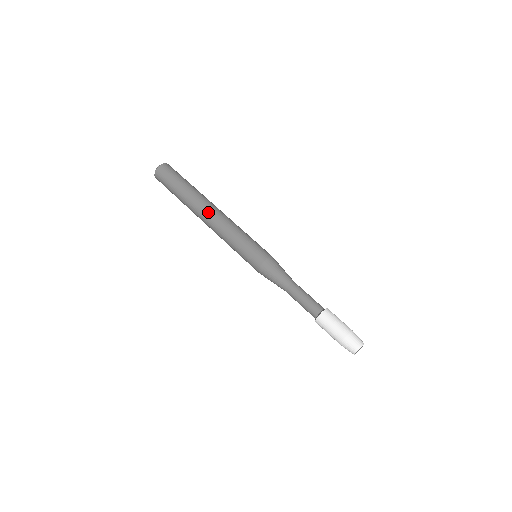
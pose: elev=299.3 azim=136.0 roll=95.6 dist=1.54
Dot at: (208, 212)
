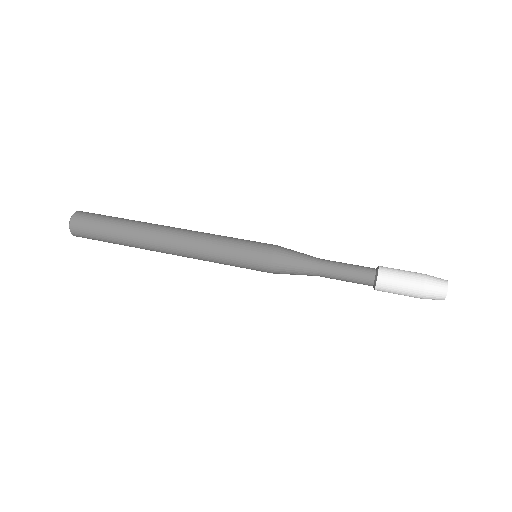
Dot at: (168, 234)
